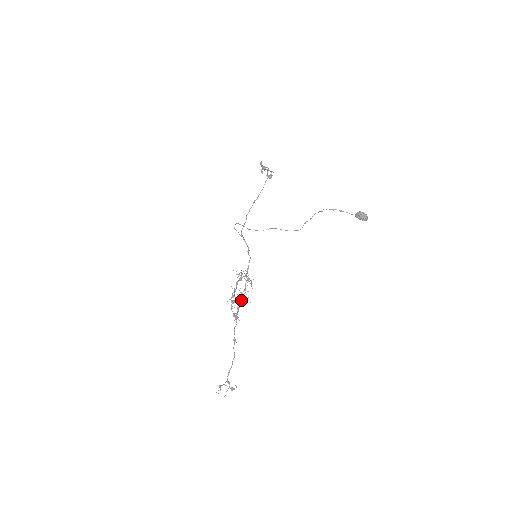
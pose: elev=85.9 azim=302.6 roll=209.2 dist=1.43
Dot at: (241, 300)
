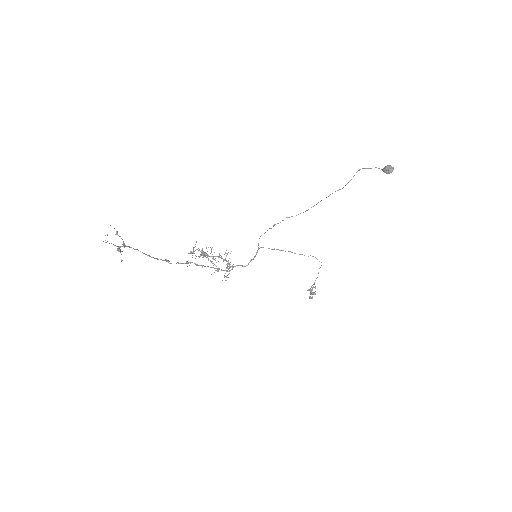
Dot at: (207, 266)
